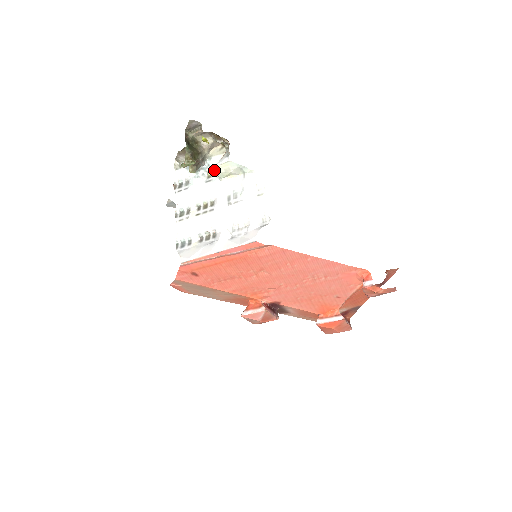
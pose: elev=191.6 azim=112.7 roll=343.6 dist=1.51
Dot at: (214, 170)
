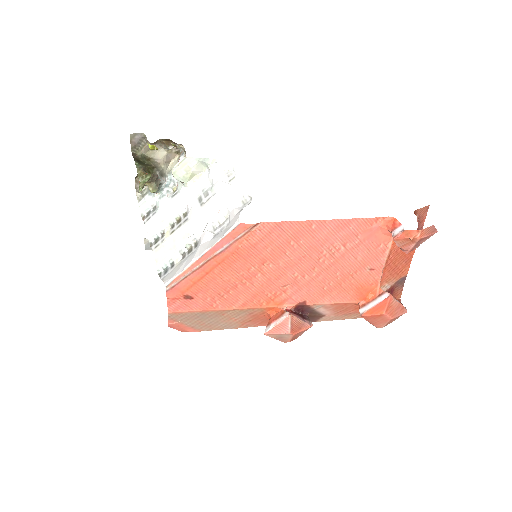
Dot at: (173, 176)
